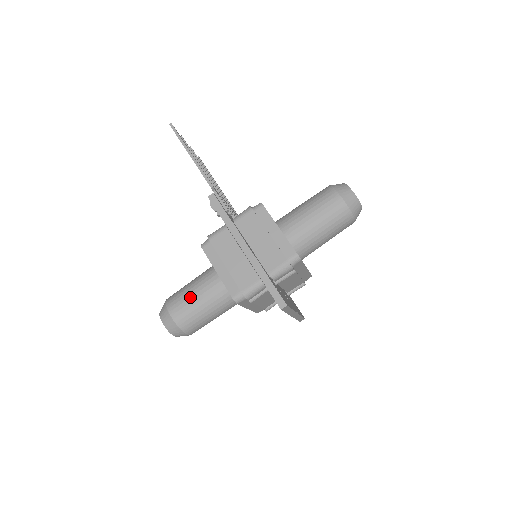
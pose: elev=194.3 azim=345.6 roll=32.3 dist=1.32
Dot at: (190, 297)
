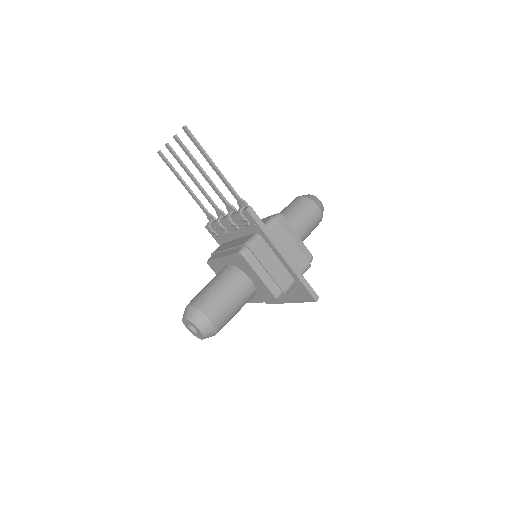
Dot at: (225, 301)
